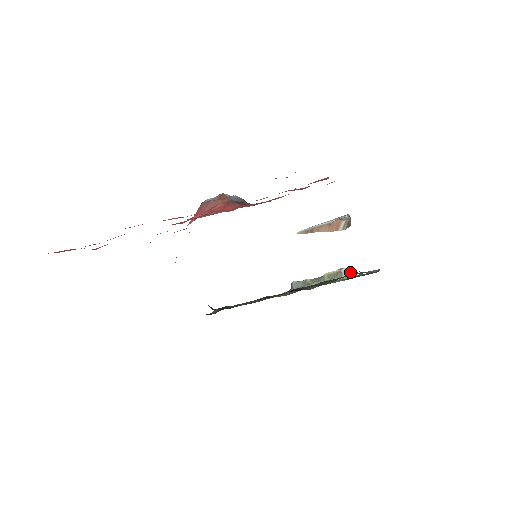
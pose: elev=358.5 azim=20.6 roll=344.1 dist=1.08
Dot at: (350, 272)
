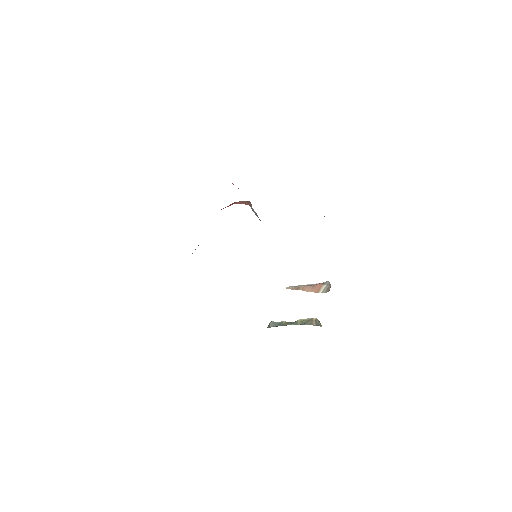
Dot at: (319, 322)
